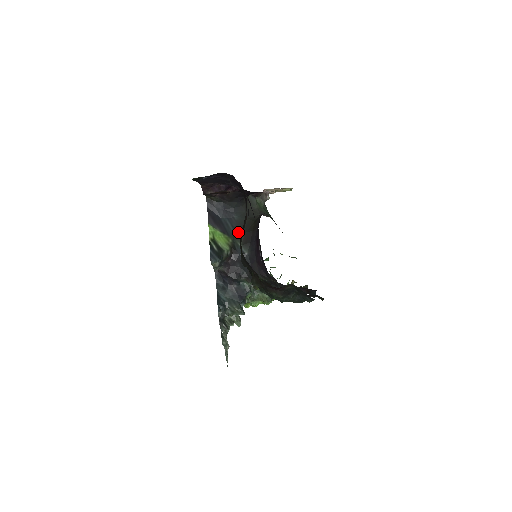
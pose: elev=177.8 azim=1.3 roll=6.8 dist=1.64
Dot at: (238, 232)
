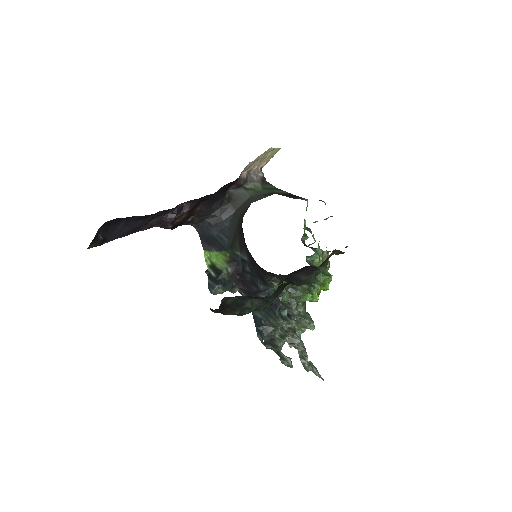
Dot at: (233, 240)
